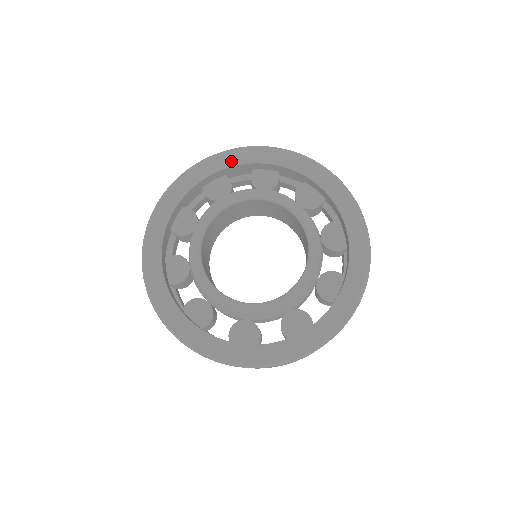
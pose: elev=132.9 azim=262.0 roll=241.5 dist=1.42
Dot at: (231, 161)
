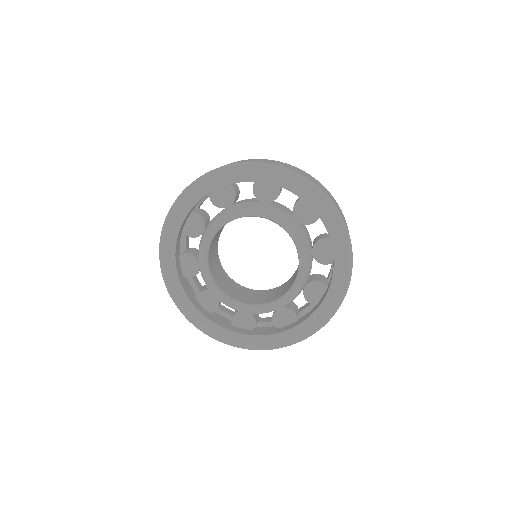
Dot at: (234, 177)
